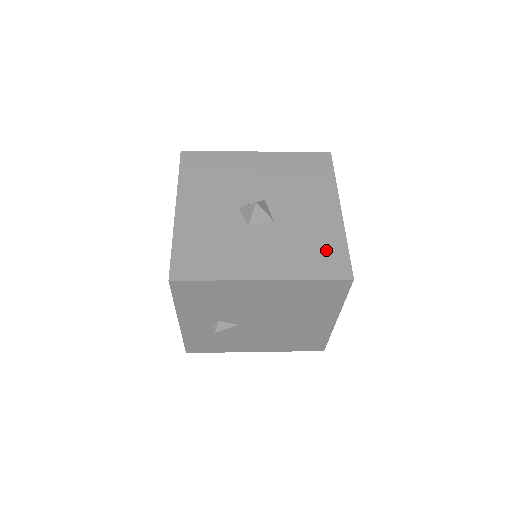
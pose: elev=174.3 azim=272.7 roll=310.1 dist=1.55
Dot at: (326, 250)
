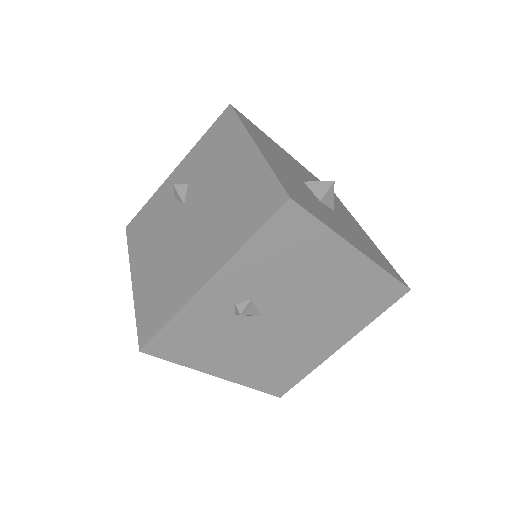
Dot at: (380, 257)
